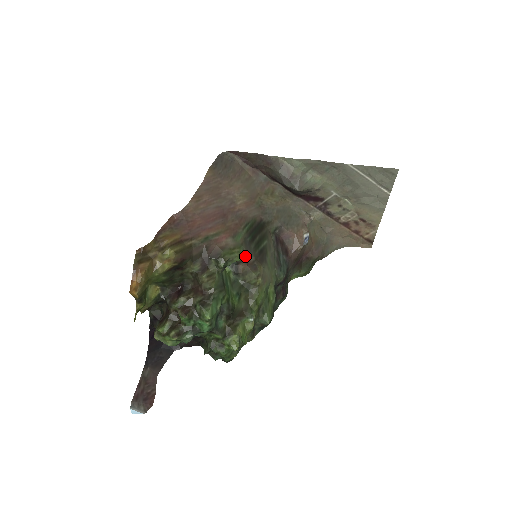
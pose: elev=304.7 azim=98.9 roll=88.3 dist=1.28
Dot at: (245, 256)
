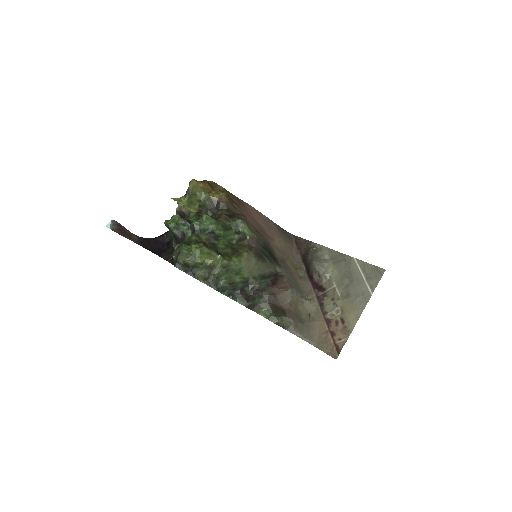
Dot at: (252, 239)
